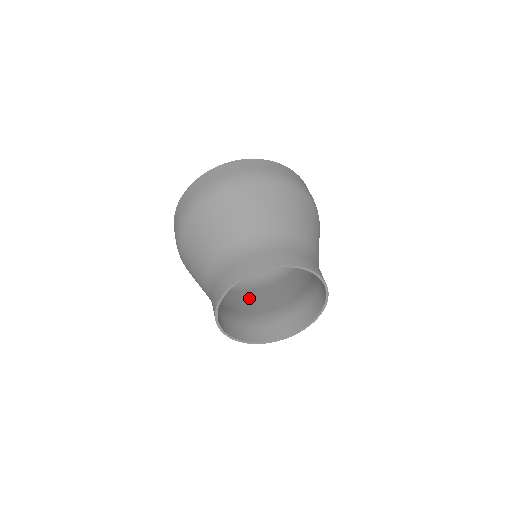
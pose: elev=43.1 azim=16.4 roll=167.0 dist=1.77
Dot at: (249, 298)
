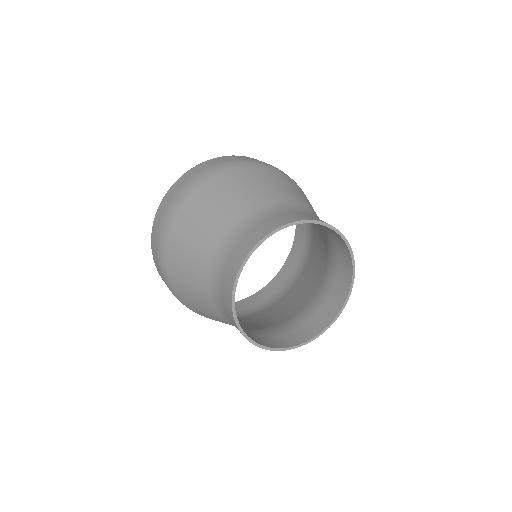
Dot at: (255, 320)
